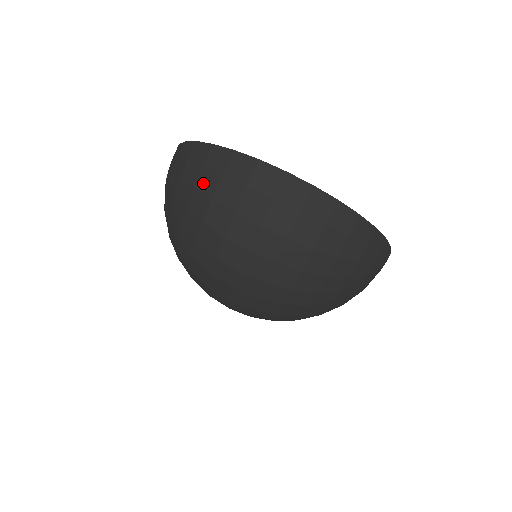
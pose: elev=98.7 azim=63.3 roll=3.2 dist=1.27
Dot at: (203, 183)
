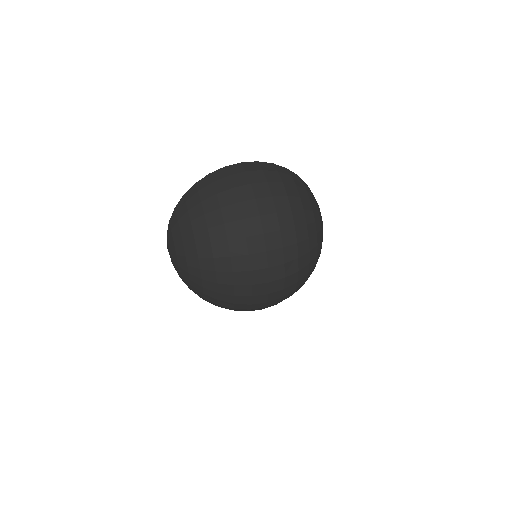
Dot at: (205, 195)
